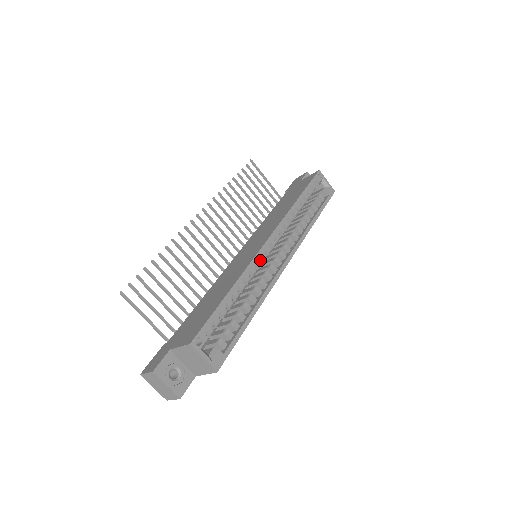
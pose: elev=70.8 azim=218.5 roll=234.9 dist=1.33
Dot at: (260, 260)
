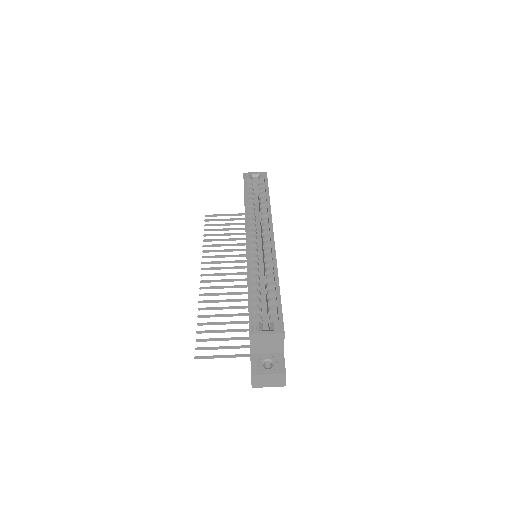
Dot at: (254, 253)
